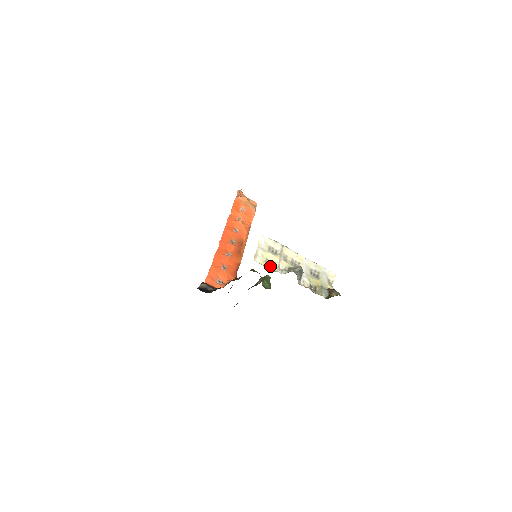
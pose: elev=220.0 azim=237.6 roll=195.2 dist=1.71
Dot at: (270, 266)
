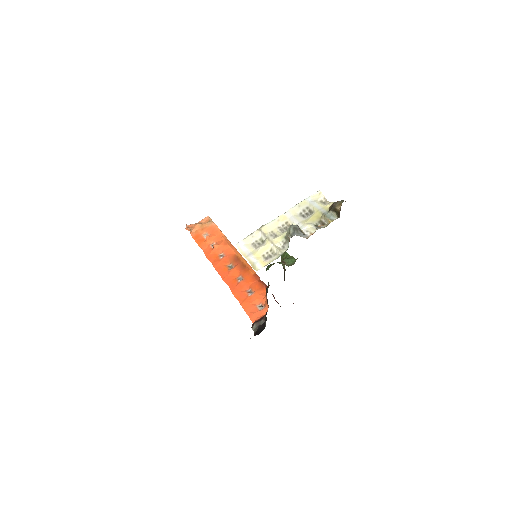
Dot at: (272, 257)
